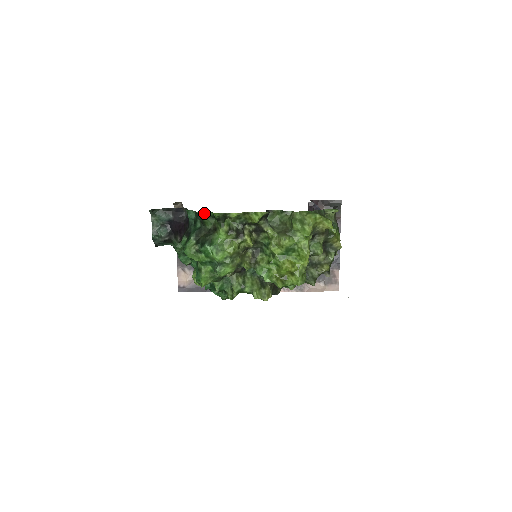
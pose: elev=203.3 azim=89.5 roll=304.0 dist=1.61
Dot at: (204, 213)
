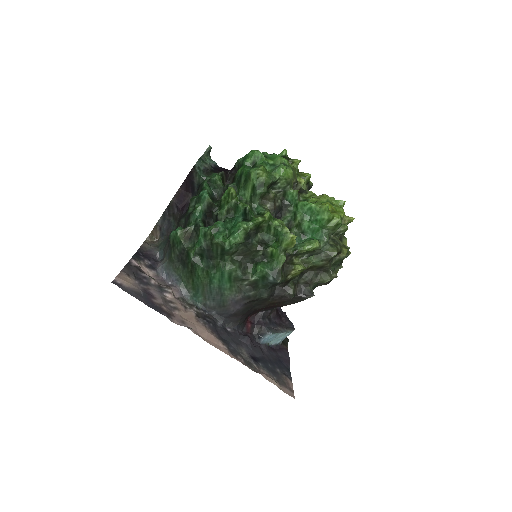
Dot at: occluded
